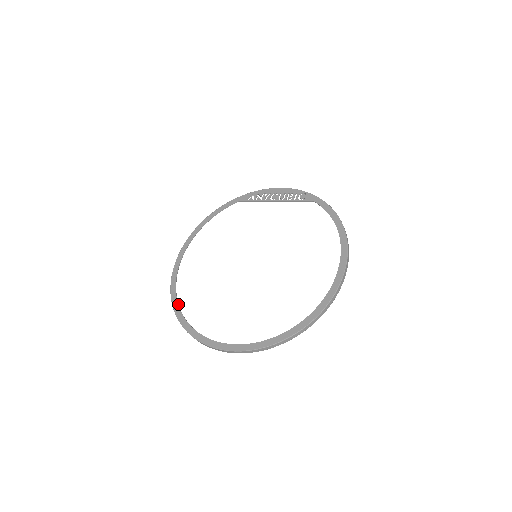
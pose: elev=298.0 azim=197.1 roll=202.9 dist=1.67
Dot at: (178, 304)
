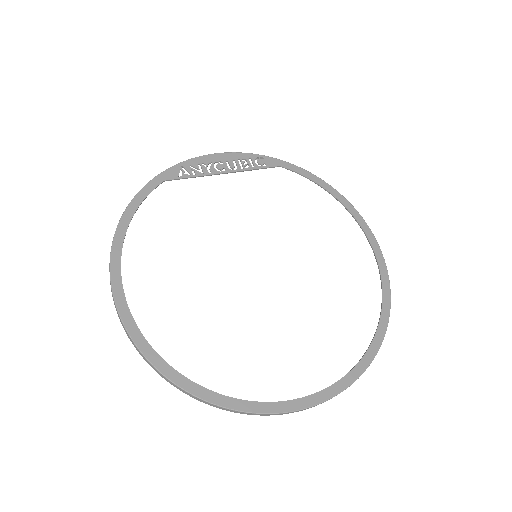
Dot at: (183, 376)
